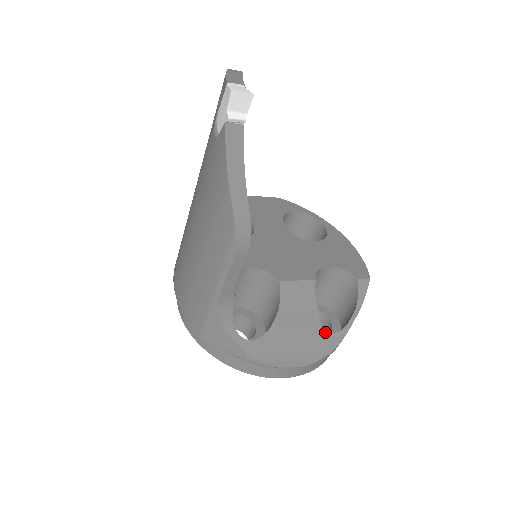
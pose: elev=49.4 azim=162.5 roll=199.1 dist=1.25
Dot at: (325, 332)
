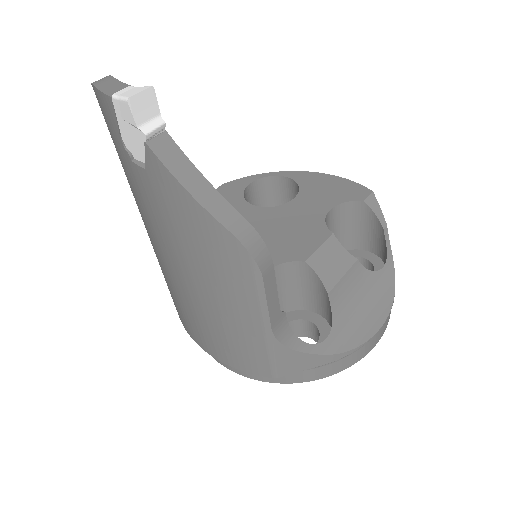
Dot at: (376, 273)
